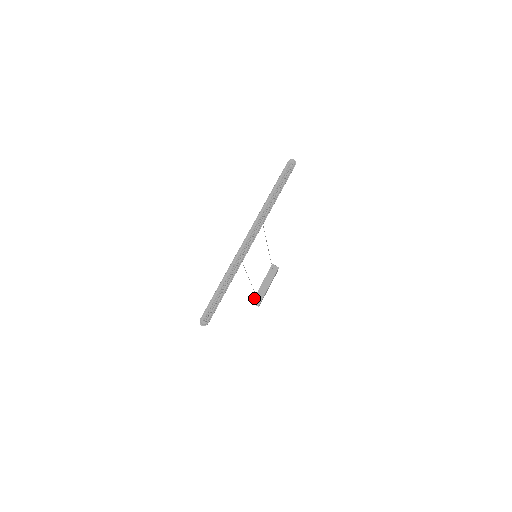
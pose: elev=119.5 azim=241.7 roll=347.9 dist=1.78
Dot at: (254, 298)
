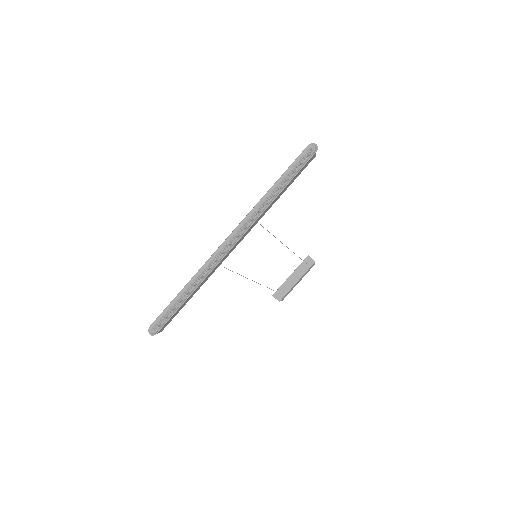
Dot at: (276, 291)
